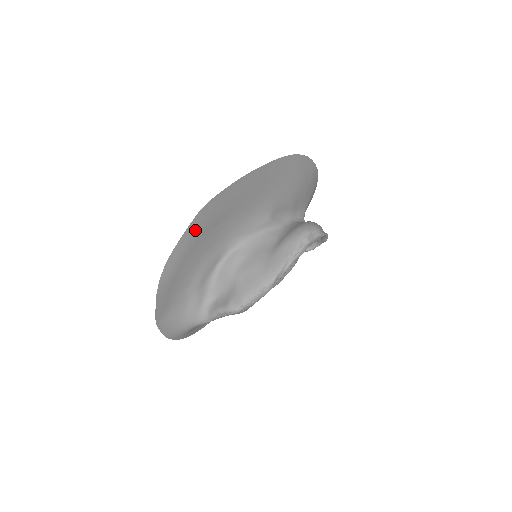
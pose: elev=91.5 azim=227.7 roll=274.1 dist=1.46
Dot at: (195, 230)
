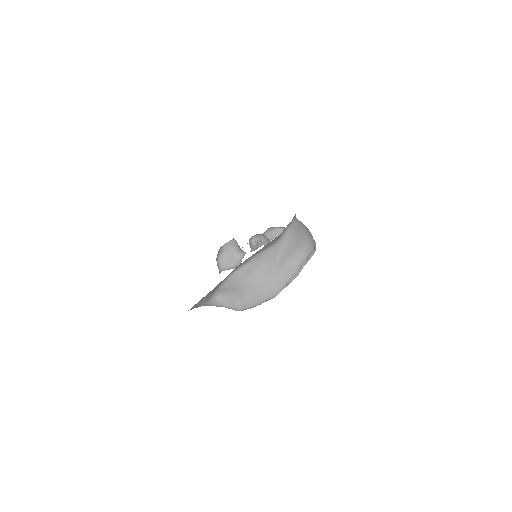
Dot at: occluded
